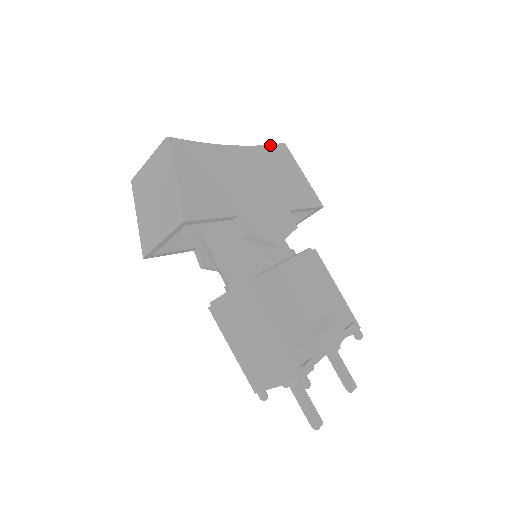
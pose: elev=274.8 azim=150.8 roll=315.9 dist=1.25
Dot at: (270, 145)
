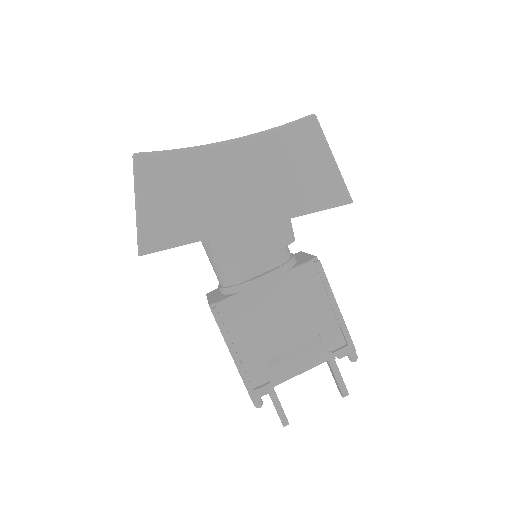
Dot at: (286, 125)
